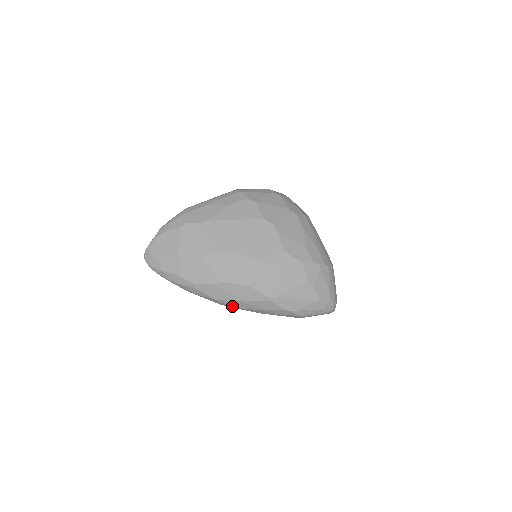
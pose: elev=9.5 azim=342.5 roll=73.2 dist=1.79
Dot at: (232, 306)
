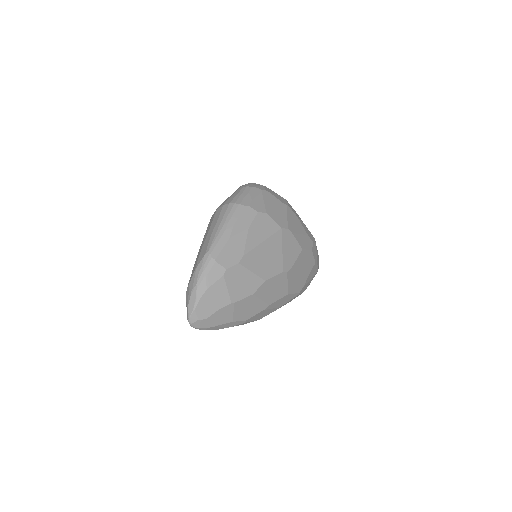
Dot at: occluded
